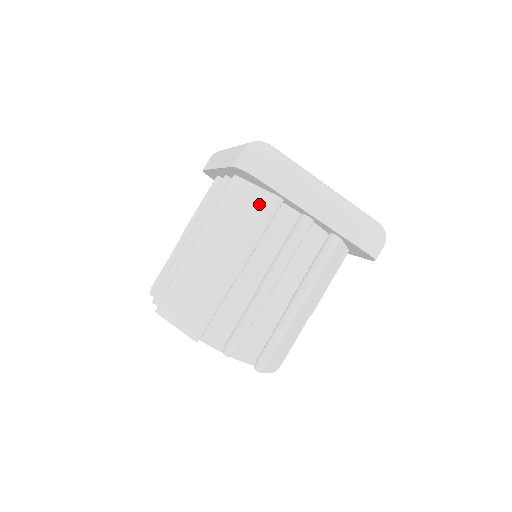
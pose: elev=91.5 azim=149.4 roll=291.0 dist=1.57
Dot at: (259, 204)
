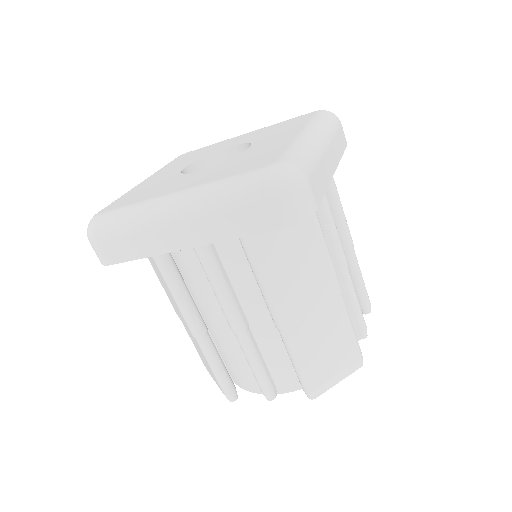
Dot at: (301, 223)
